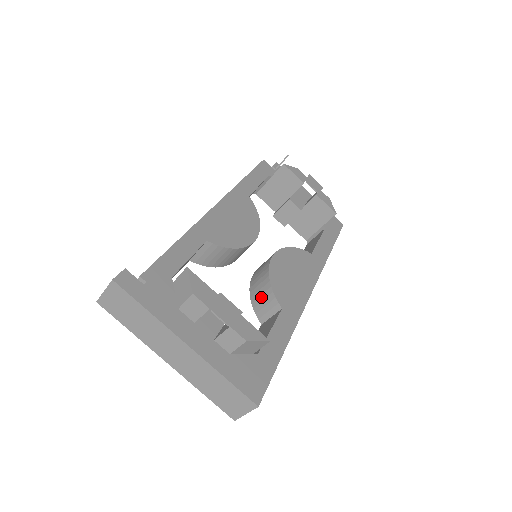
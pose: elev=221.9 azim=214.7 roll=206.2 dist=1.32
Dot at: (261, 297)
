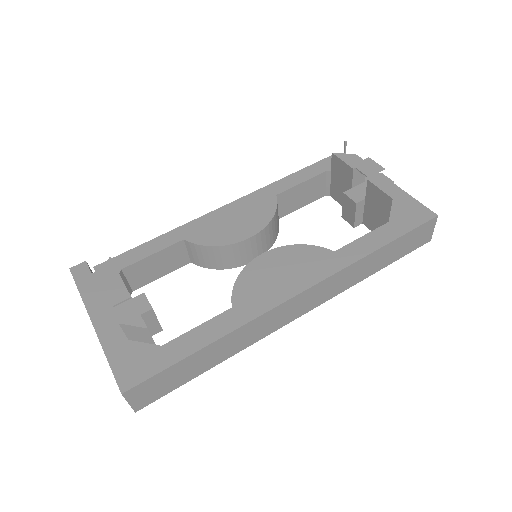
Dot at: occluded
